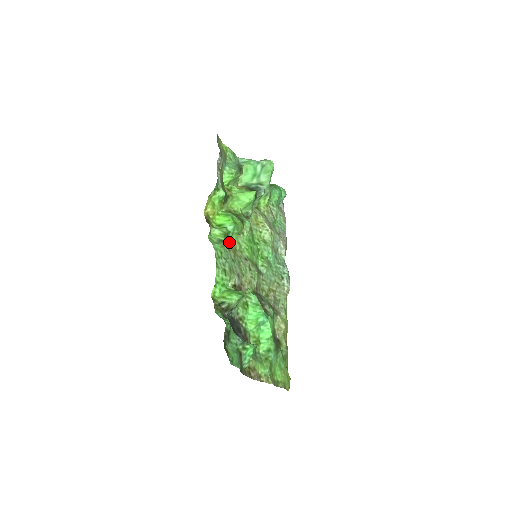
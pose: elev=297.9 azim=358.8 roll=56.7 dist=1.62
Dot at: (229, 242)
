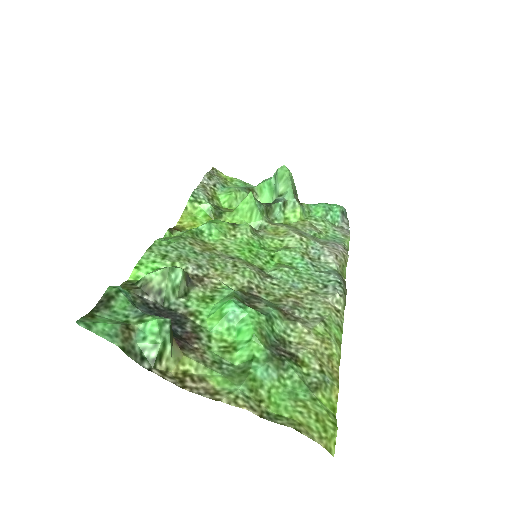
Dot at: (201, 241)
